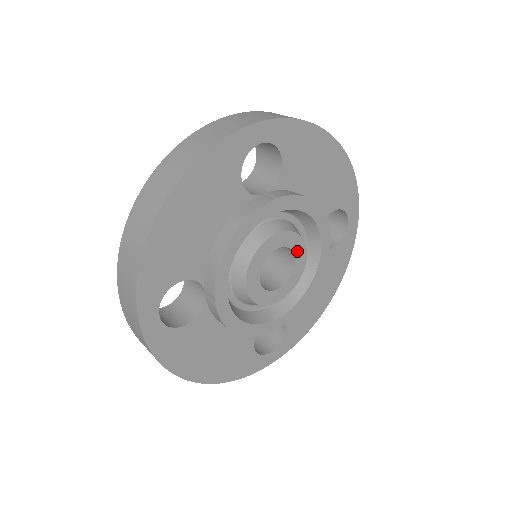
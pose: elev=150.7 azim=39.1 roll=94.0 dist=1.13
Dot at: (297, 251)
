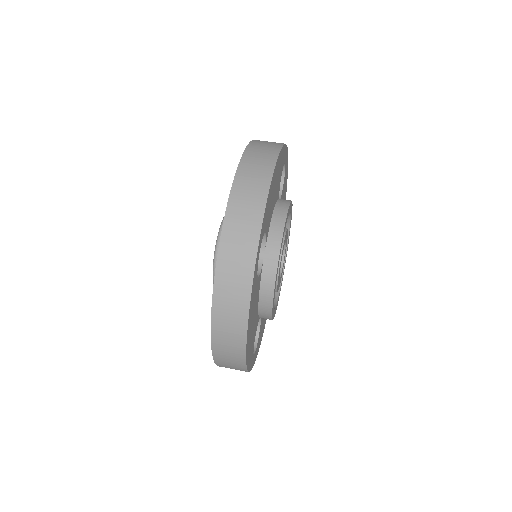
Dot at: (285, 239)
